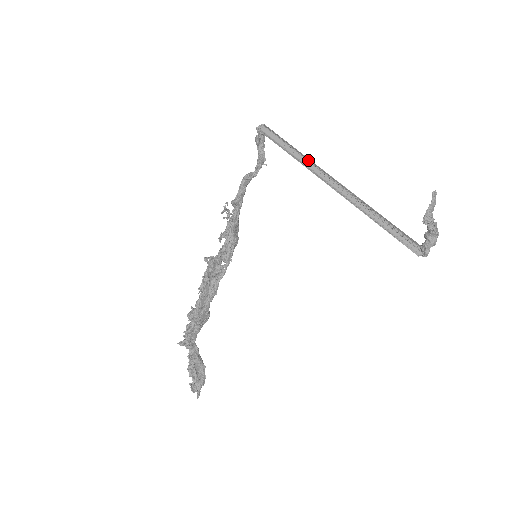
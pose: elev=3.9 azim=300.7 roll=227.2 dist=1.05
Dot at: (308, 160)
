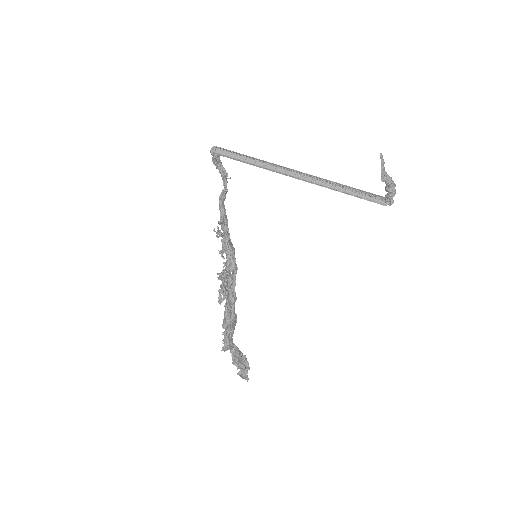
Dot at: (268, 163)
